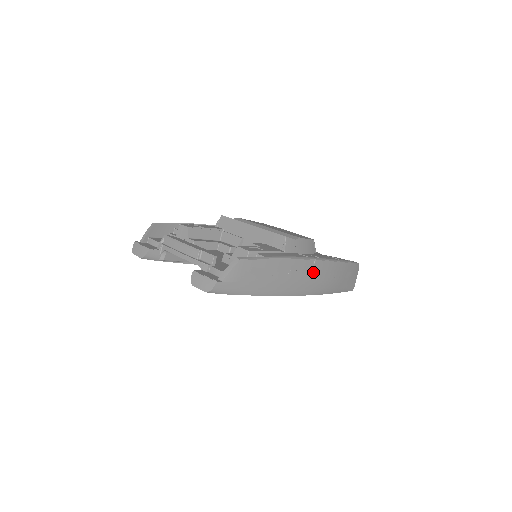
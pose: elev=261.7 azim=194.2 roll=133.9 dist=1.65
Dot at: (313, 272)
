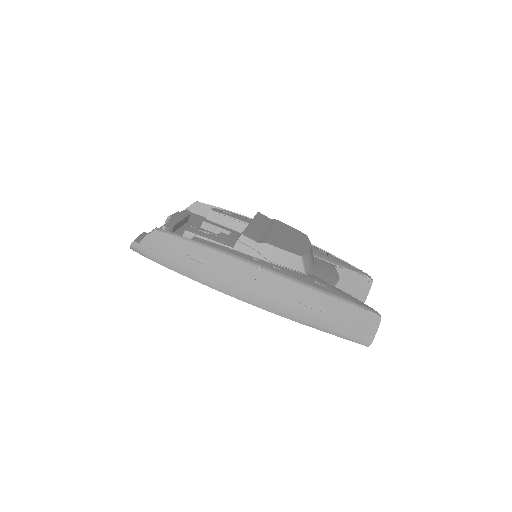
Dot at: (259, 281)
